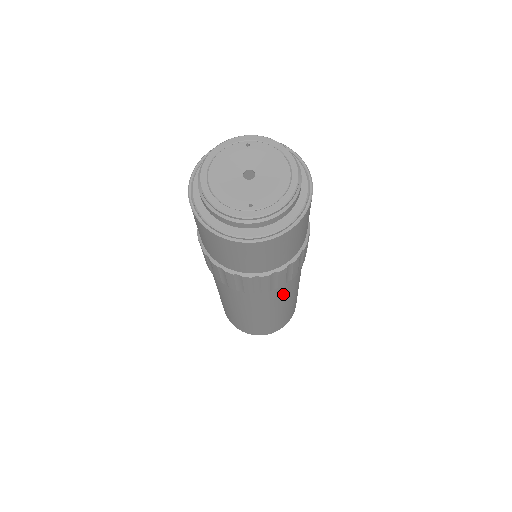
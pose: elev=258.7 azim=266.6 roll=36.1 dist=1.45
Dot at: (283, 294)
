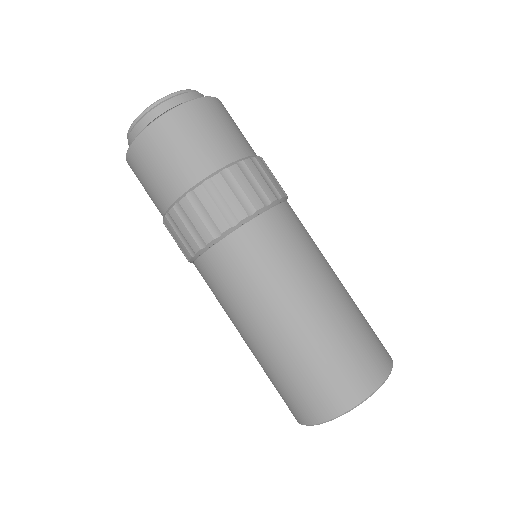
Dot at: (299, 238)
